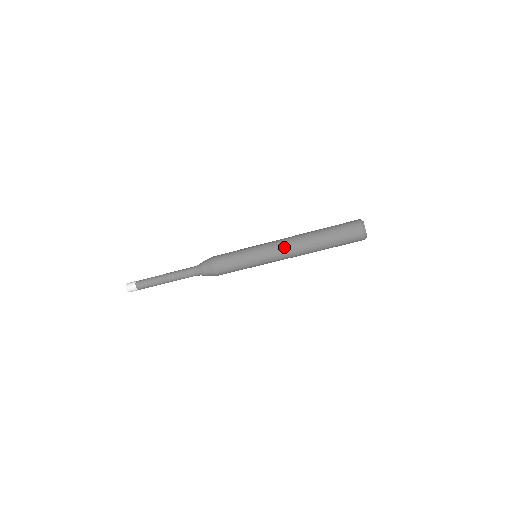
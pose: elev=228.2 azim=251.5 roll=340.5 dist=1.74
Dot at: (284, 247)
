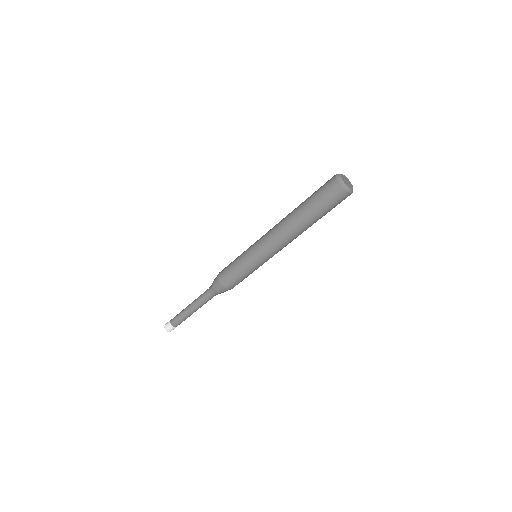
Dot at: (273, 237)
